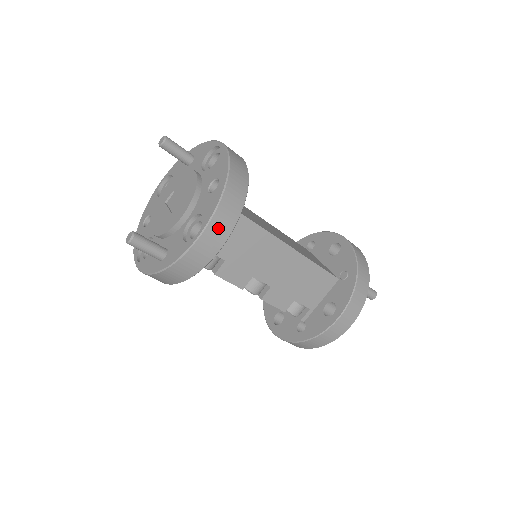
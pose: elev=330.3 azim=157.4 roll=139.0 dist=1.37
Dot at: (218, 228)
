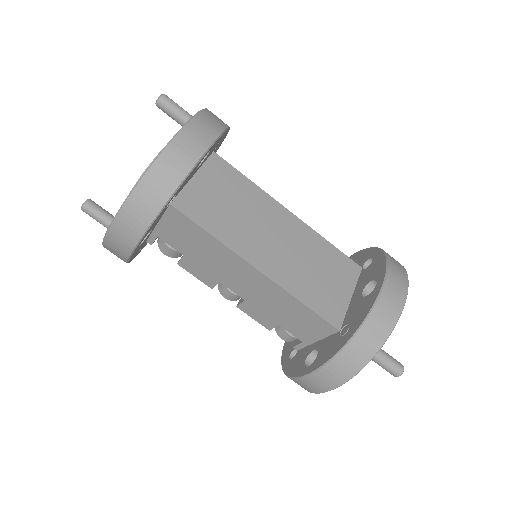
Dot at: (123, 232)
